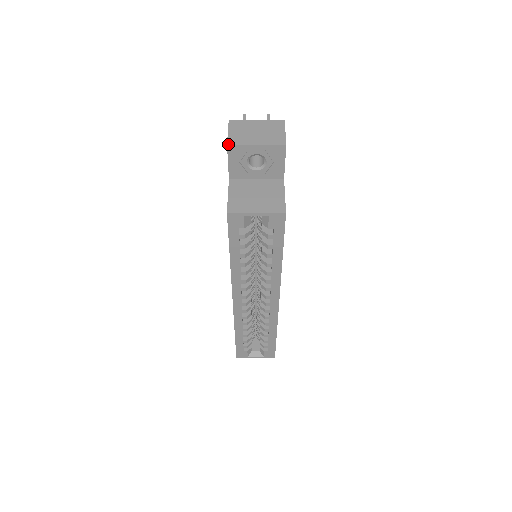
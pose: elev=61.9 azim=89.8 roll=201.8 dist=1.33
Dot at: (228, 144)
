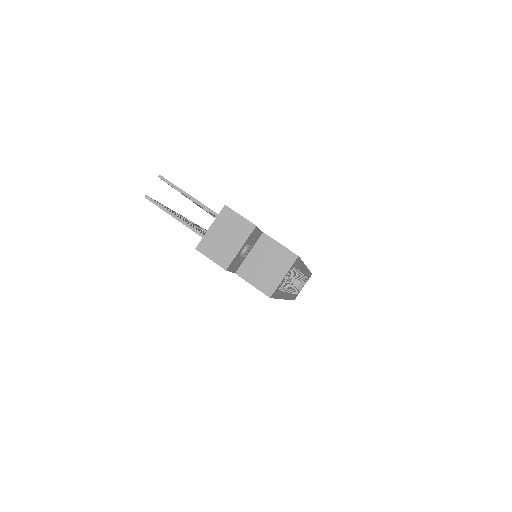
Dot at: (226, 270)
